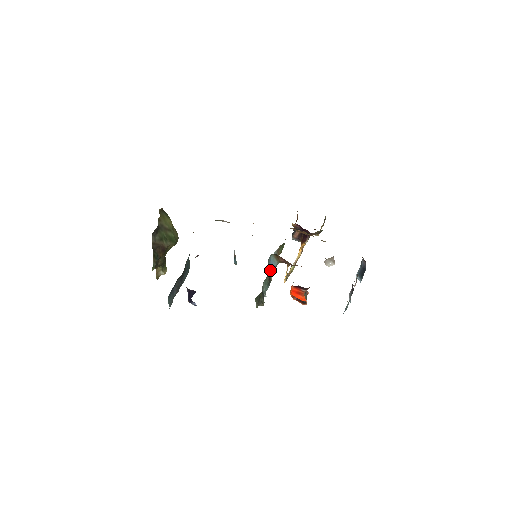
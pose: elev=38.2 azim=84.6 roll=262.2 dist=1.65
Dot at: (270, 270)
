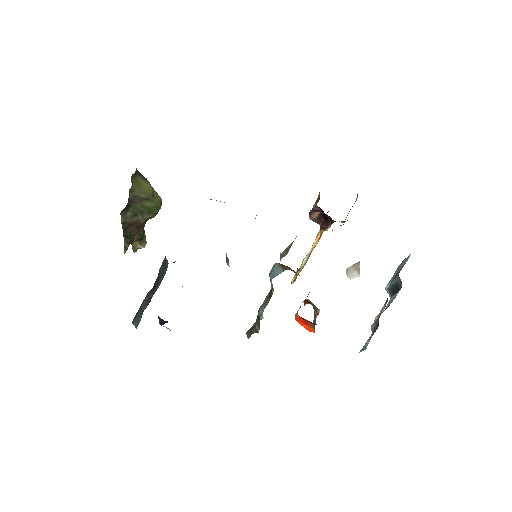
Dot at: occluded
